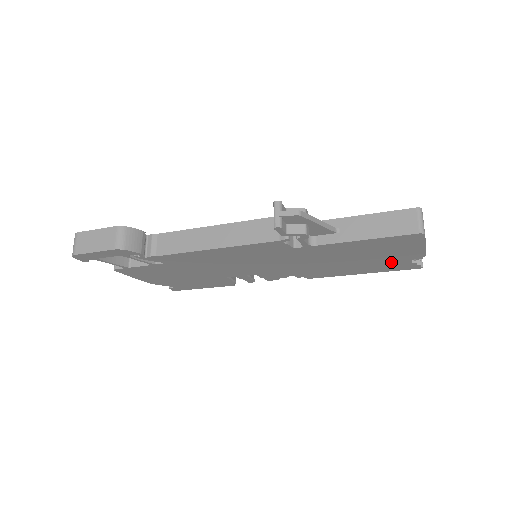
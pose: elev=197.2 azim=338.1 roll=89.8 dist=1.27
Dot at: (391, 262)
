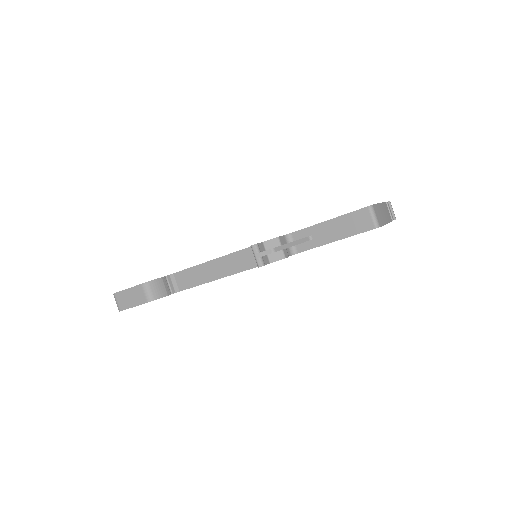
Dot at: occluded
